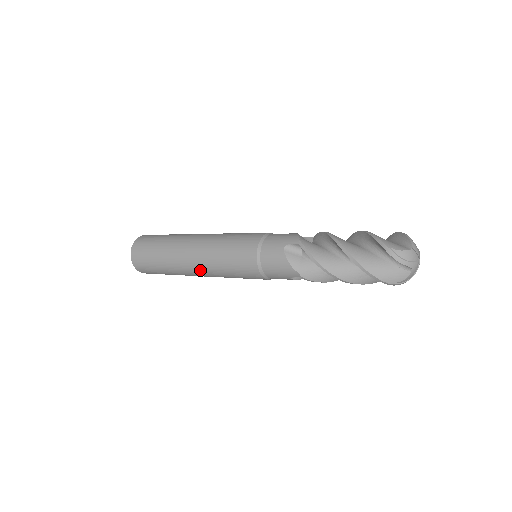
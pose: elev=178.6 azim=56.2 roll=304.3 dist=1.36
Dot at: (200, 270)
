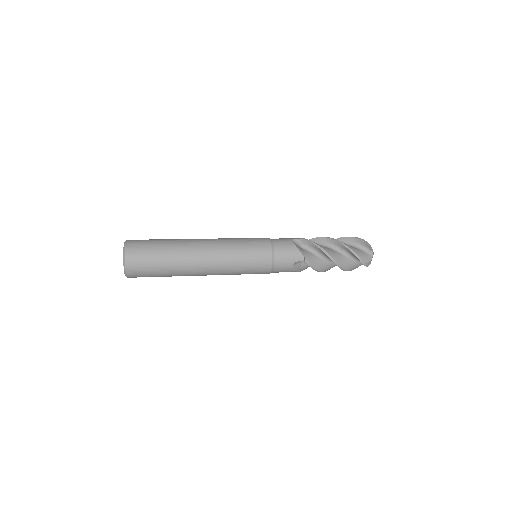
Dot at: (211, 259)
